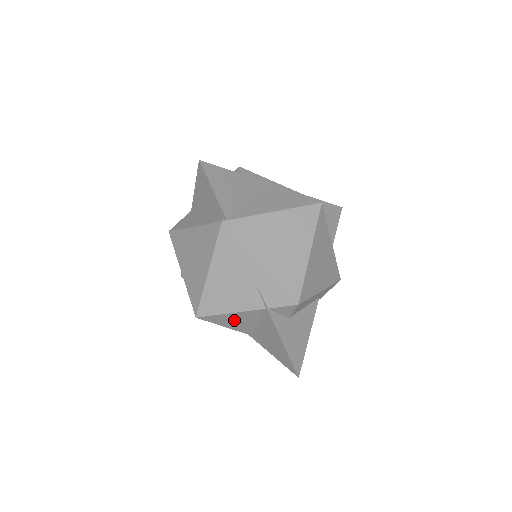
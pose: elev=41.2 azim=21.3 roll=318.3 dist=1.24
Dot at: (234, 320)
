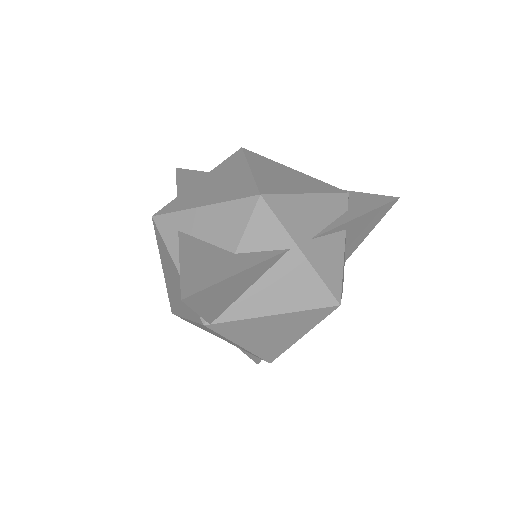
Dot at: occluded
